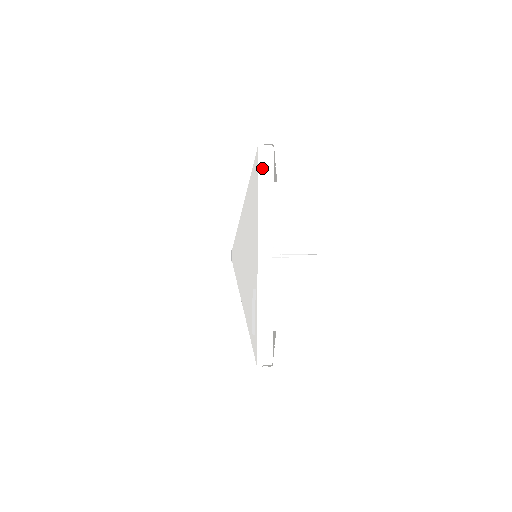
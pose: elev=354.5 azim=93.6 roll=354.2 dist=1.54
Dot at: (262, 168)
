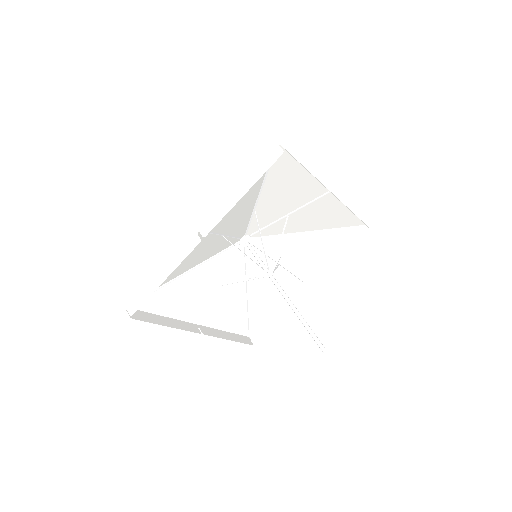
Dot at: (261, 164)
